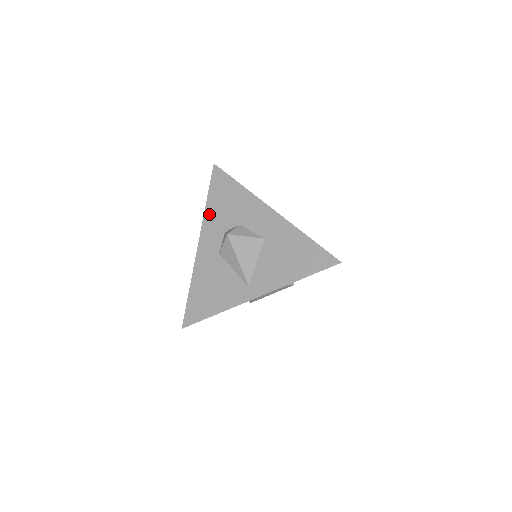
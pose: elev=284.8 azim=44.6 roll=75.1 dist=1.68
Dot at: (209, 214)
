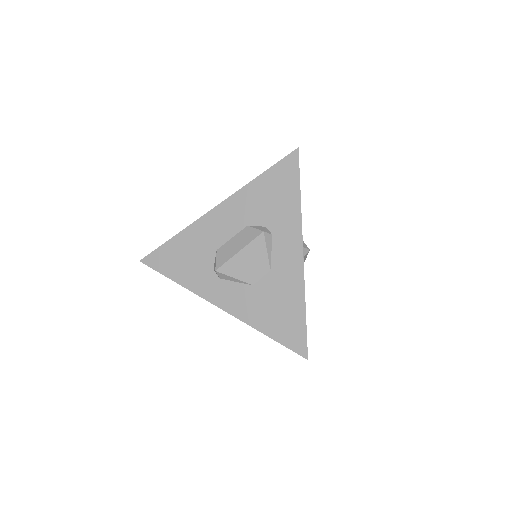
Dot at: occluded
